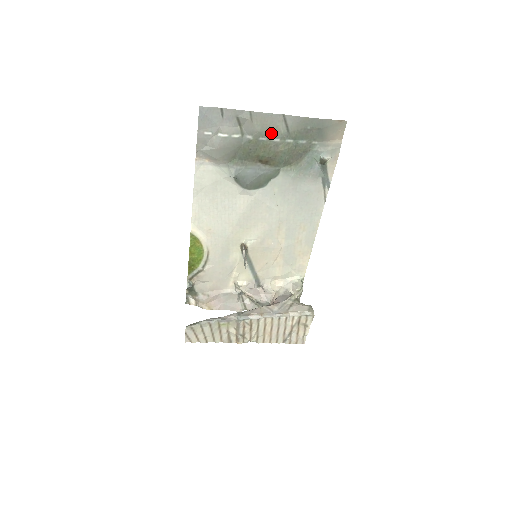
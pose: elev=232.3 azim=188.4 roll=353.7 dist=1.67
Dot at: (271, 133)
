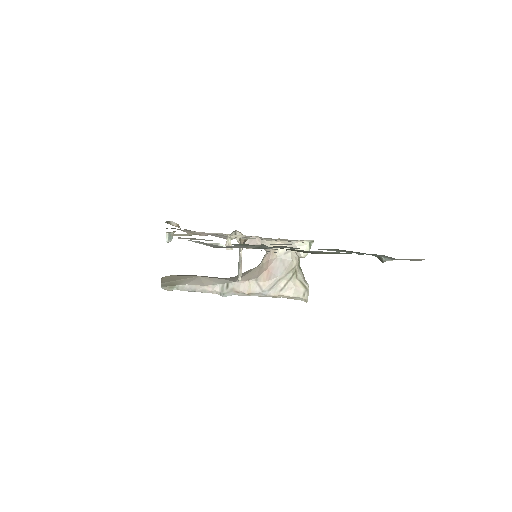
Dot at: occluded
